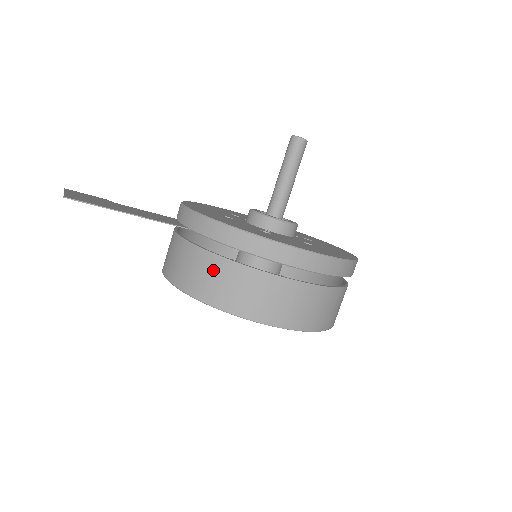
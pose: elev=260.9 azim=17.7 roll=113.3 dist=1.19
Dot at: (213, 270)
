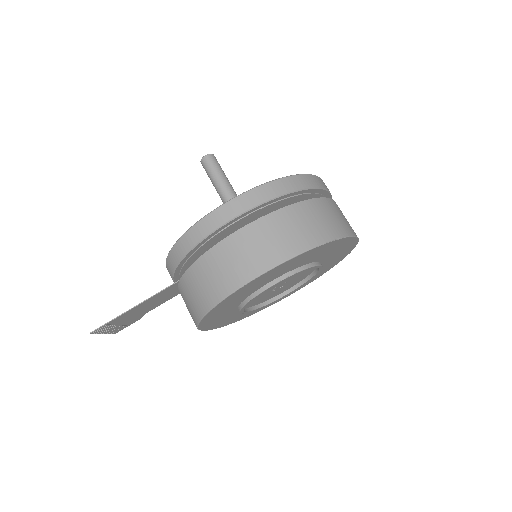
Dot at: (188, 289)
